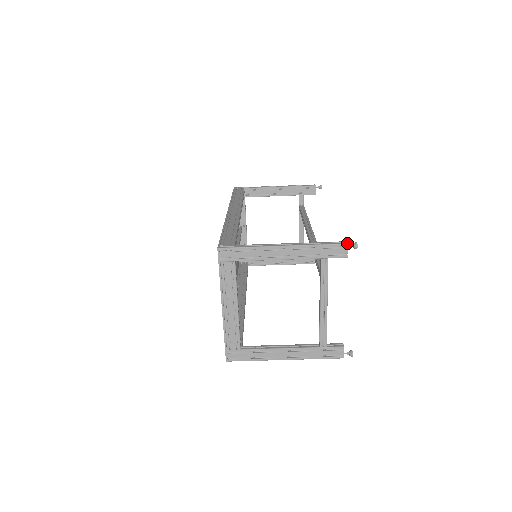
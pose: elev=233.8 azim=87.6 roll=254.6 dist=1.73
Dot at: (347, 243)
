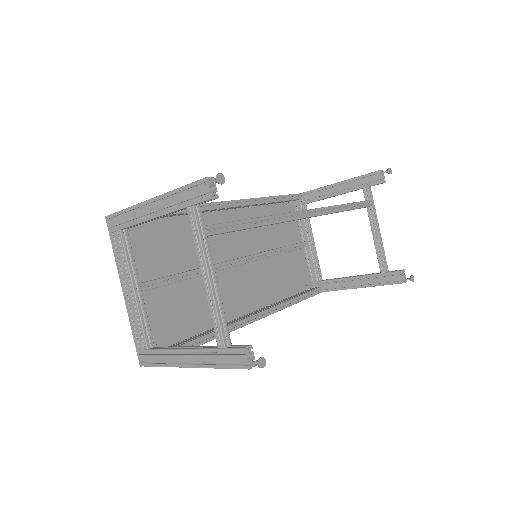
Dot at: (206, 177)
